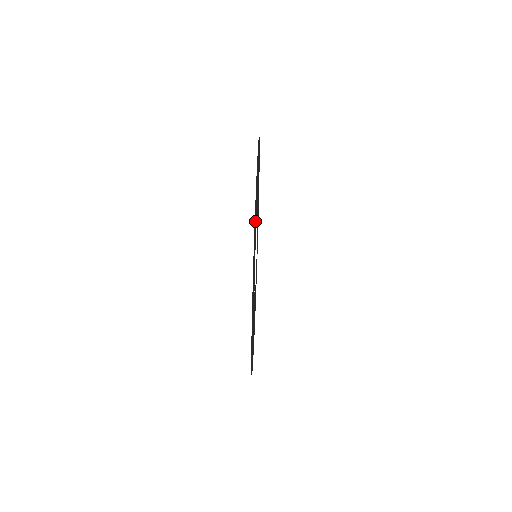
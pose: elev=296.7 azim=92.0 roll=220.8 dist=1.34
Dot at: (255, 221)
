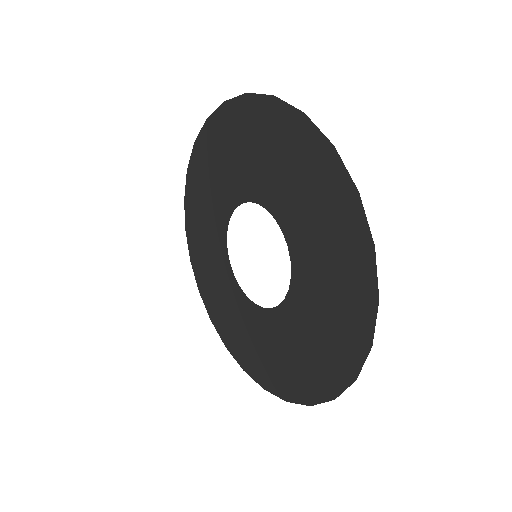
Dot at: (242, 139)
